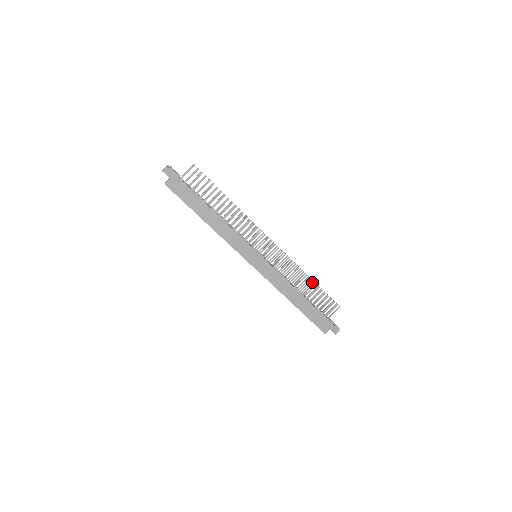
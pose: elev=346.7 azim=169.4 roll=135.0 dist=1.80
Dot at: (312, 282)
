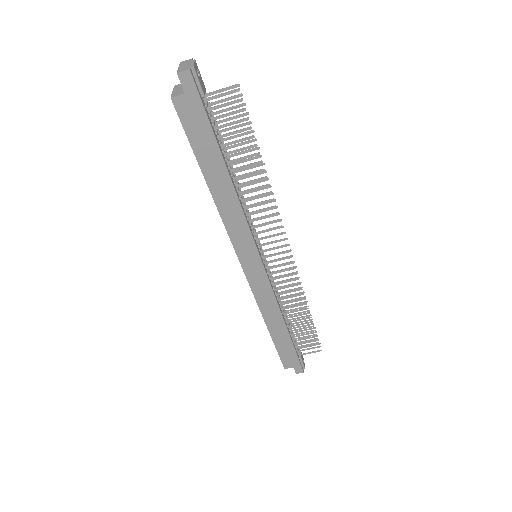
Dot at: (308, 311)
